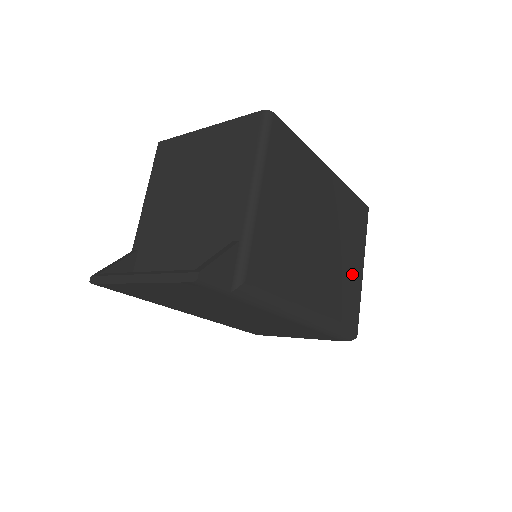
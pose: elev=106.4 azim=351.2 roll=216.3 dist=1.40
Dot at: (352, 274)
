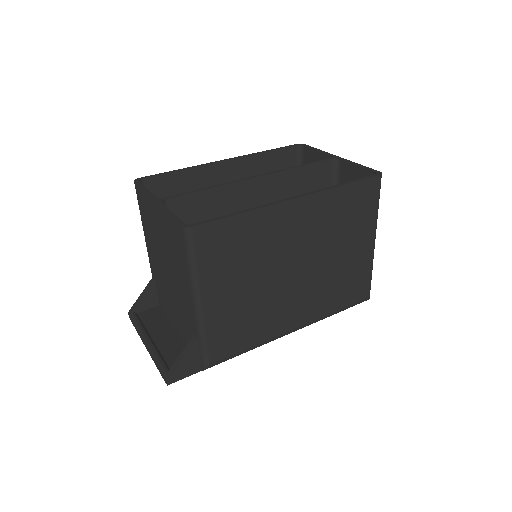
Dot at: (354, 260)
